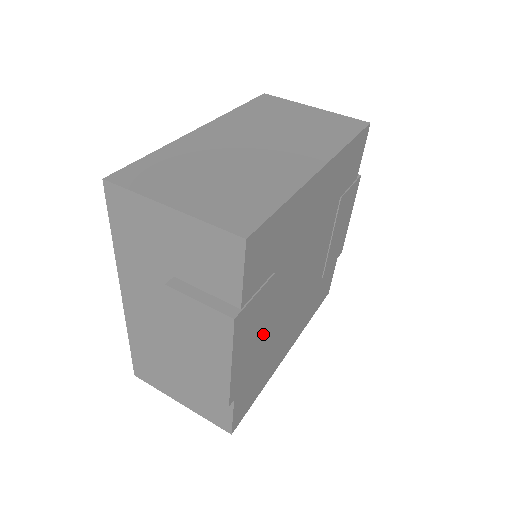
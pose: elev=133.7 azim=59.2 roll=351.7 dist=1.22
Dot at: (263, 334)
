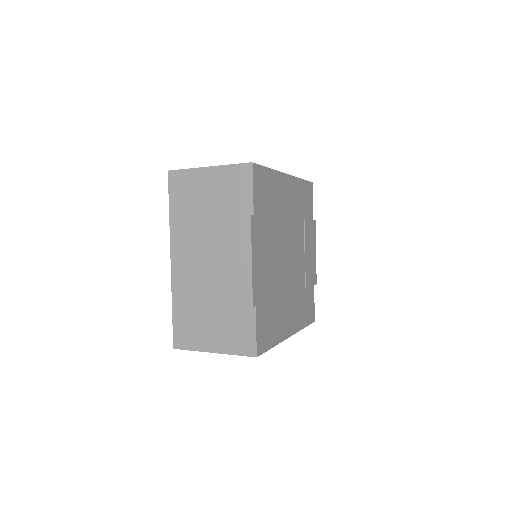
Dot at: (269, 268)
